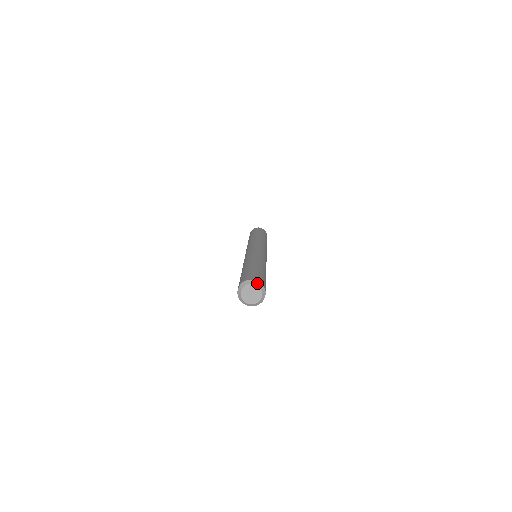
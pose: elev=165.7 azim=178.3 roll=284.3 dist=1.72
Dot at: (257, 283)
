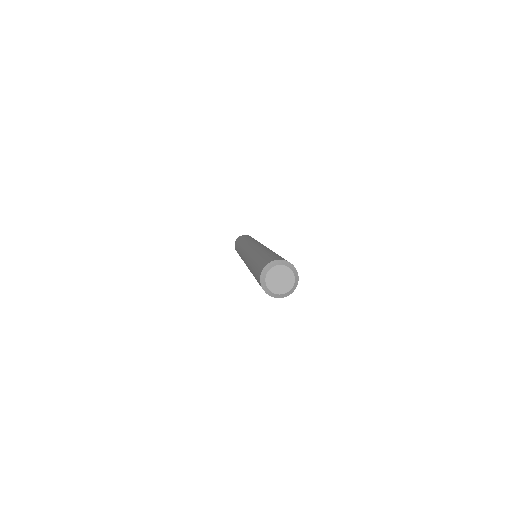
Dot at: (281, 262)
